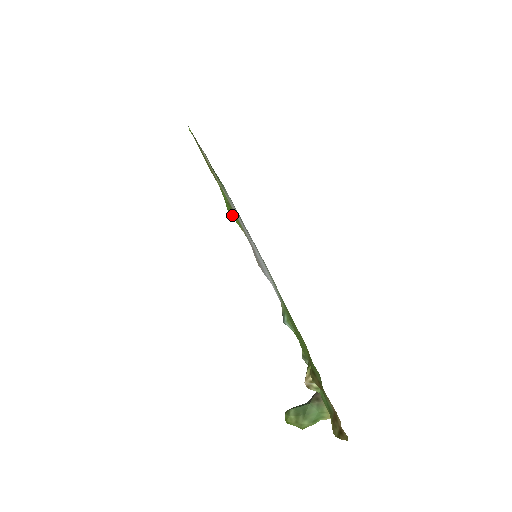
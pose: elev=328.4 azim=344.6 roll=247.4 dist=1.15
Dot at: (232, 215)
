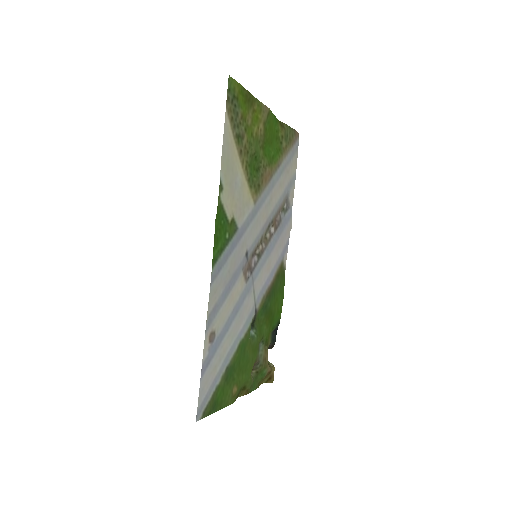
Dot at: (274, 140)
